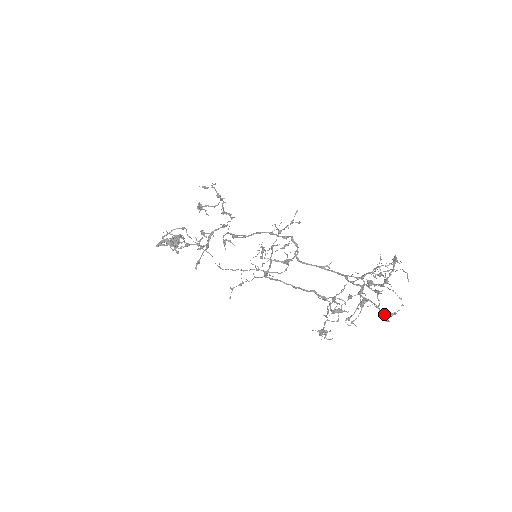
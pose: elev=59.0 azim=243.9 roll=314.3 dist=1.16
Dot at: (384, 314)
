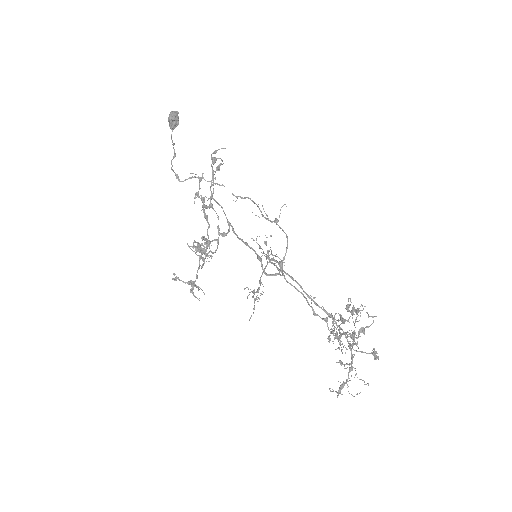
Dot at: occluded
